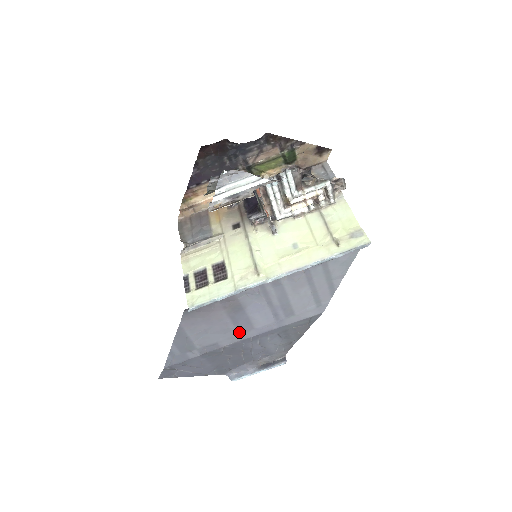
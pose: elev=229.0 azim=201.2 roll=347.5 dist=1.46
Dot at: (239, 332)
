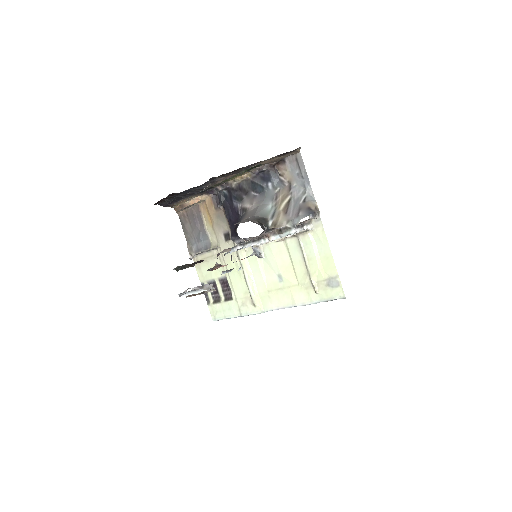
Dot at: occluded
